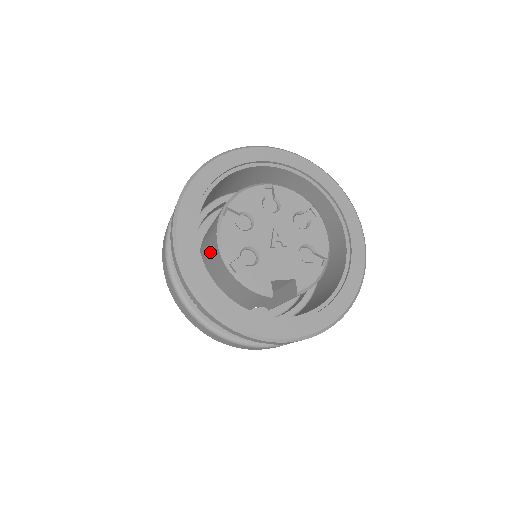
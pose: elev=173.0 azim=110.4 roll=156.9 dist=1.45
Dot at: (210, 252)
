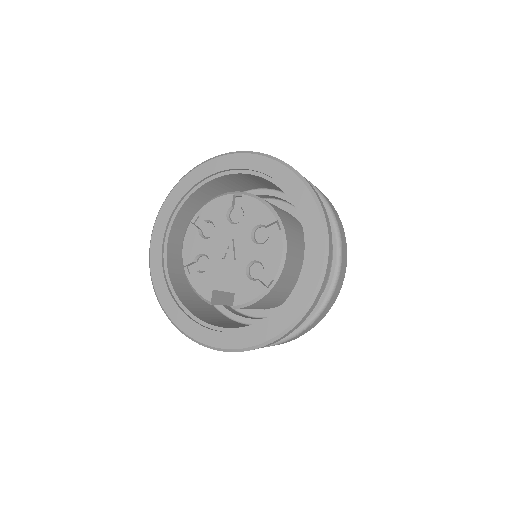
Dot at: occluded
